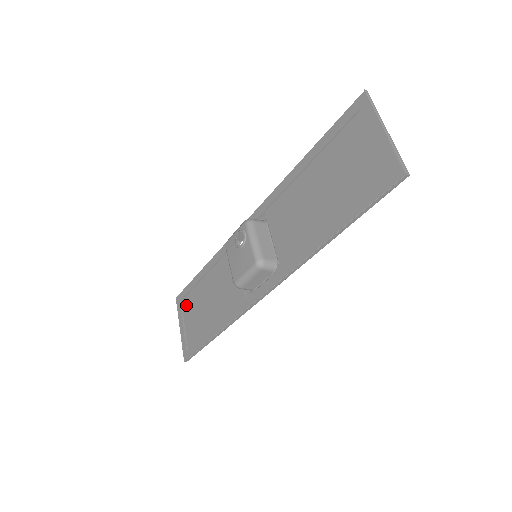
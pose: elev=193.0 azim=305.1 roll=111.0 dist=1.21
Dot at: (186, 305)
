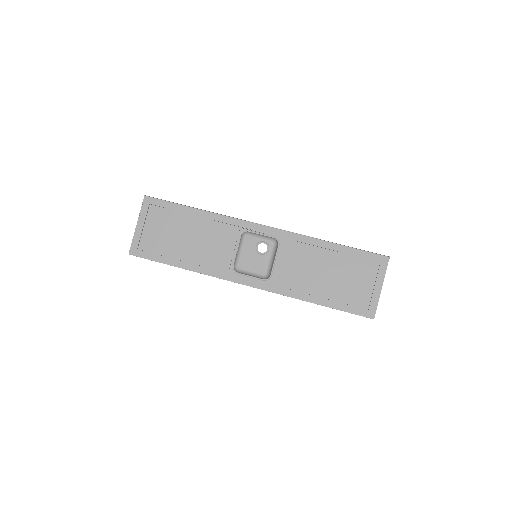
Dot at: (156, 214)
